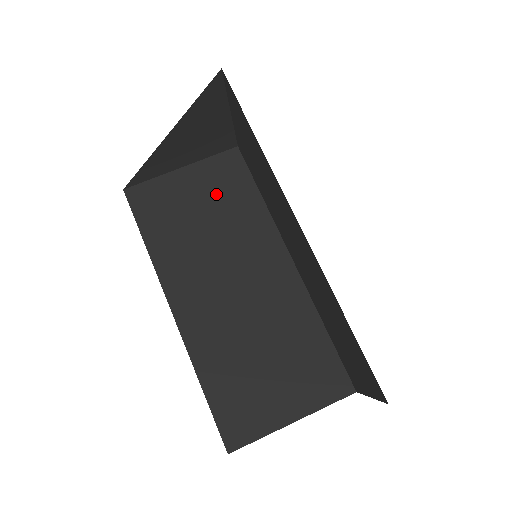
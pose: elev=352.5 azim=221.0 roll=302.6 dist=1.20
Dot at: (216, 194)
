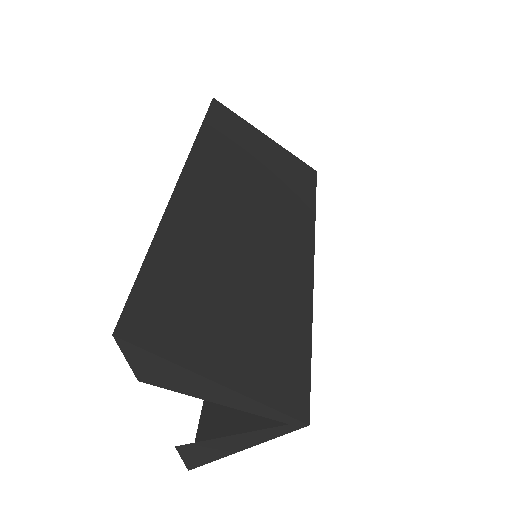
Dot at: occluded
